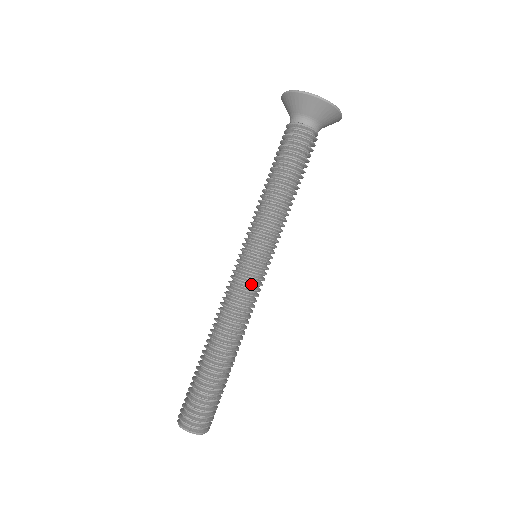
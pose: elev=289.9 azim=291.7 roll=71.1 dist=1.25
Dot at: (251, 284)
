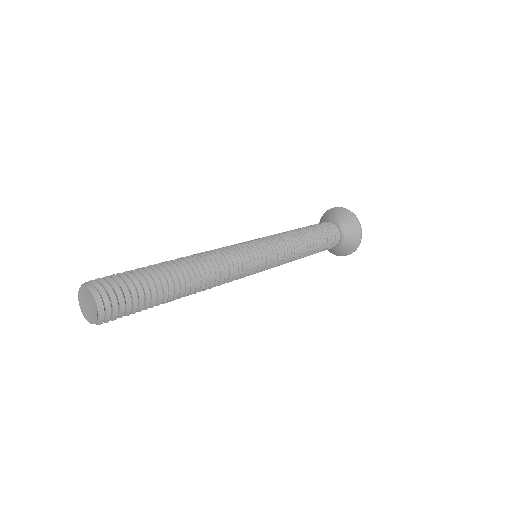
Dot at: (248, 259)
